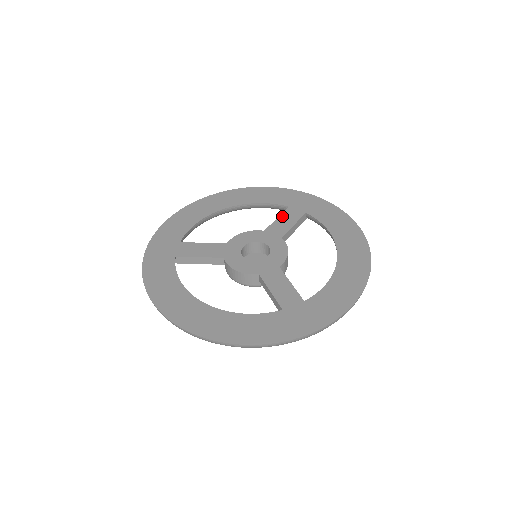
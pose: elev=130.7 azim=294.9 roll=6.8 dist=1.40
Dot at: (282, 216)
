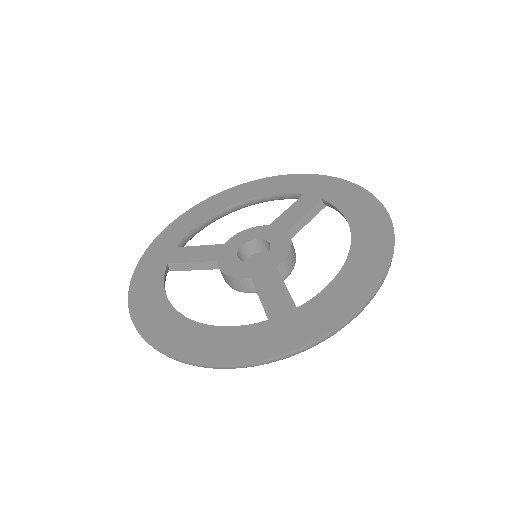
Dot at: (293, 206)
